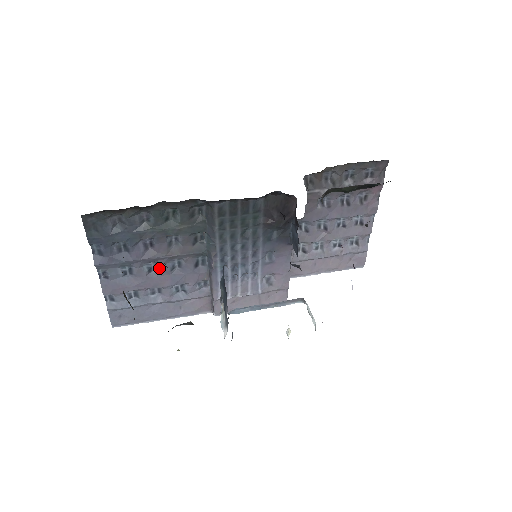
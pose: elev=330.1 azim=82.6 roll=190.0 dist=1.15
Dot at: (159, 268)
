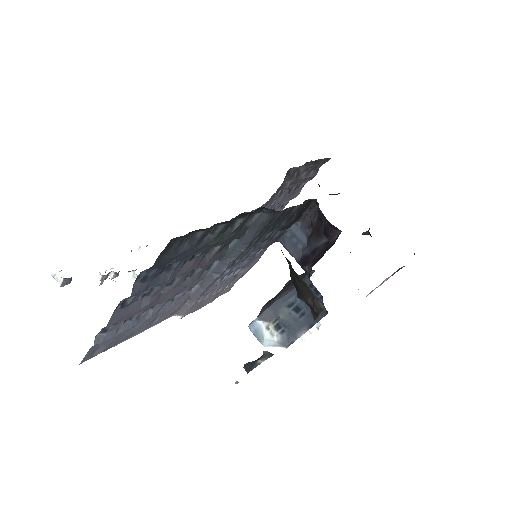
Dot at: (175, 282)
